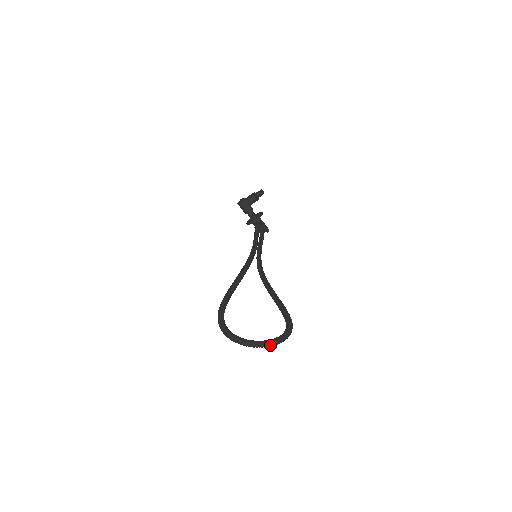
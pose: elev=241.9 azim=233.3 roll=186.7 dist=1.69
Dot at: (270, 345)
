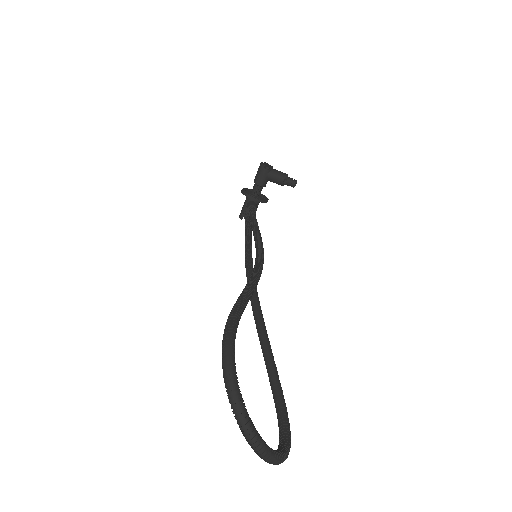
Dot at: (272, 462)
